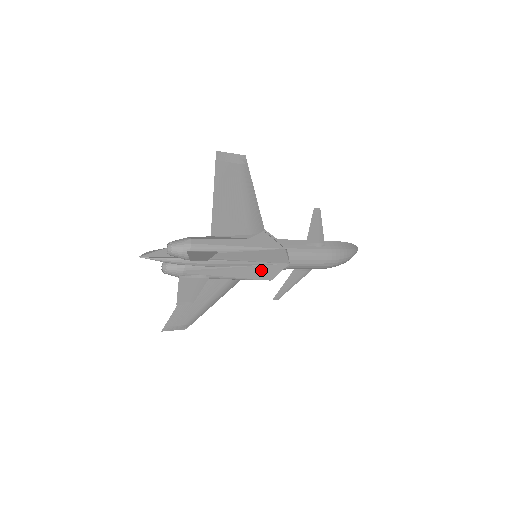
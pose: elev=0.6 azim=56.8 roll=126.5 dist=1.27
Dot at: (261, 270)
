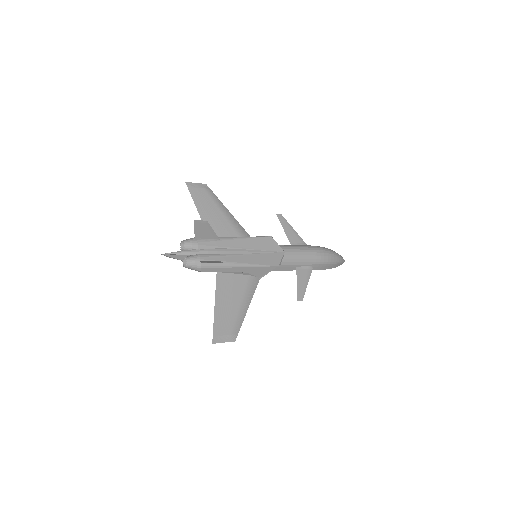
Dot at: (264, 258)
